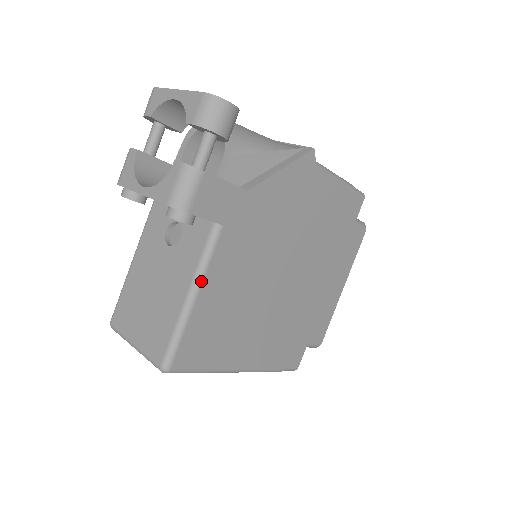
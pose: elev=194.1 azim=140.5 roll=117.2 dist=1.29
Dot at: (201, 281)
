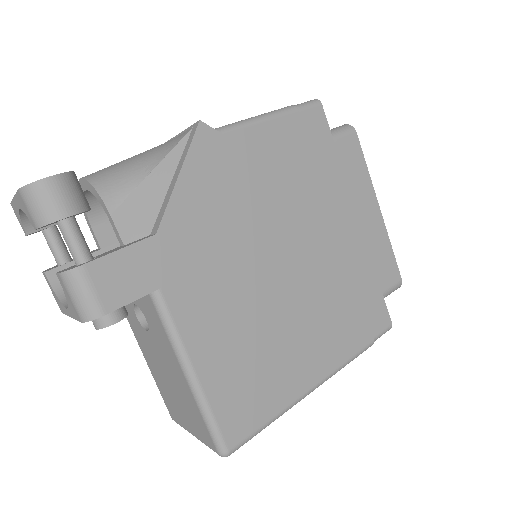
Dot at: (185, 355)
